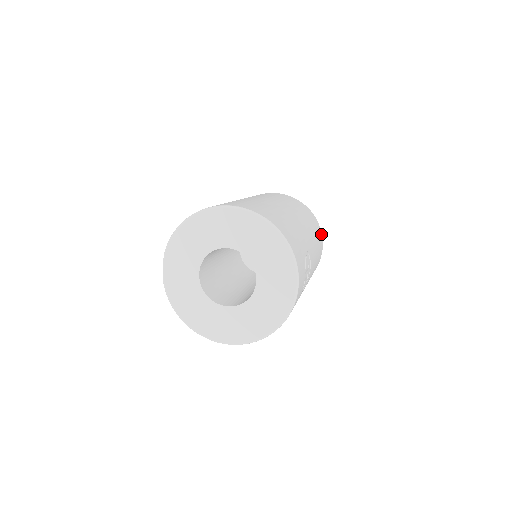
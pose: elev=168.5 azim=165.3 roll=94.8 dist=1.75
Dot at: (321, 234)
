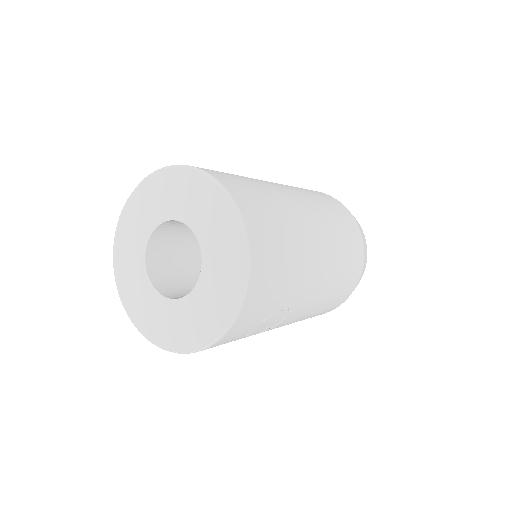
Dot at: (351, 291)
